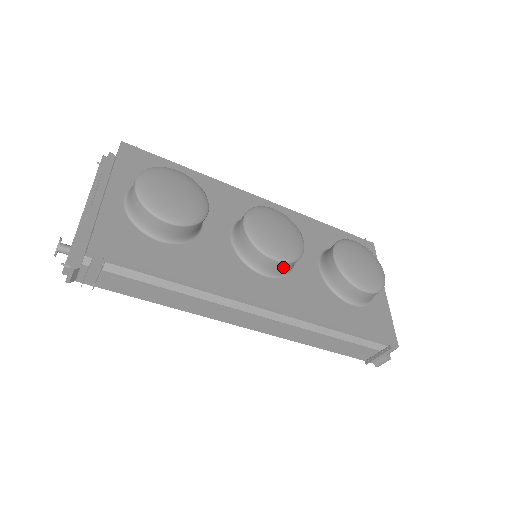
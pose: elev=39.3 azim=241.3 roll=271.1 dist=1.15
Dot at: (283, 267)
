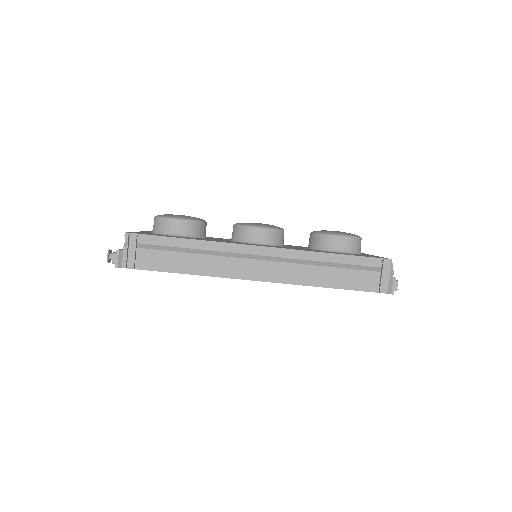
Dot at: (269, 235)
